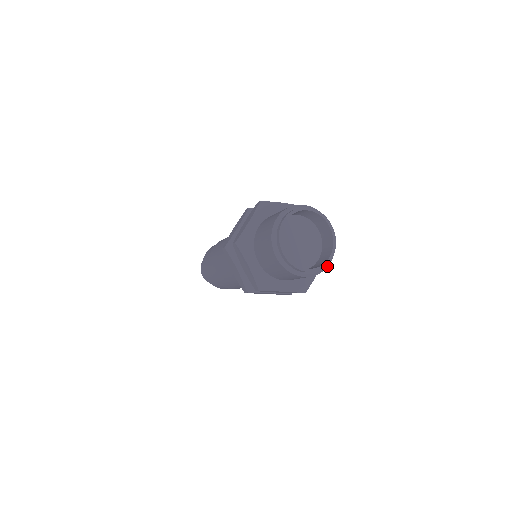
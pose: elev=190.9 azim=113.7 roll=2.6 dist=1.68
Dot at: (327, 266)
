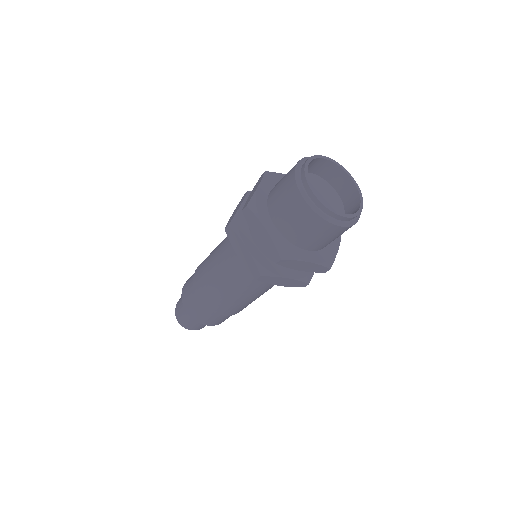
Dot at: (358, 219)
